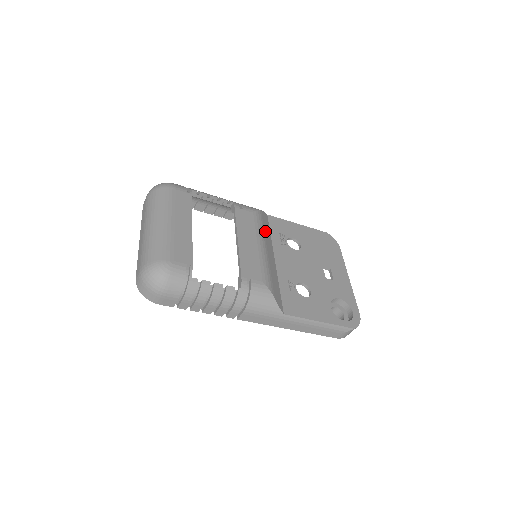
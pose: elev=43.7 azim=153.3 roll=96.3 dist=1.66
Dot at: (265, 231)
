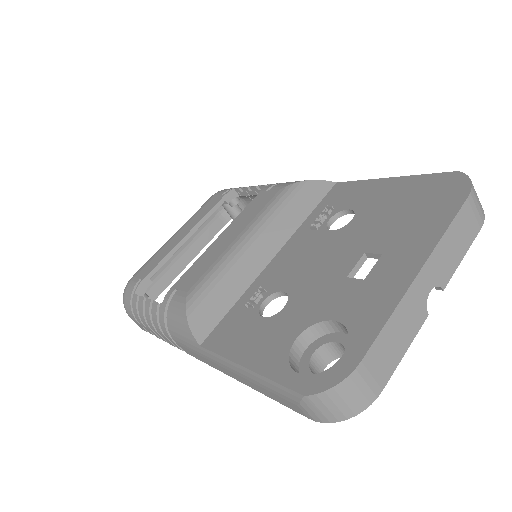
Dot at: (284, 212)
